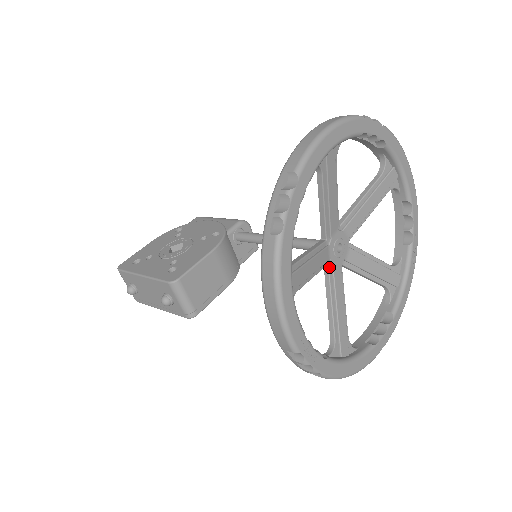
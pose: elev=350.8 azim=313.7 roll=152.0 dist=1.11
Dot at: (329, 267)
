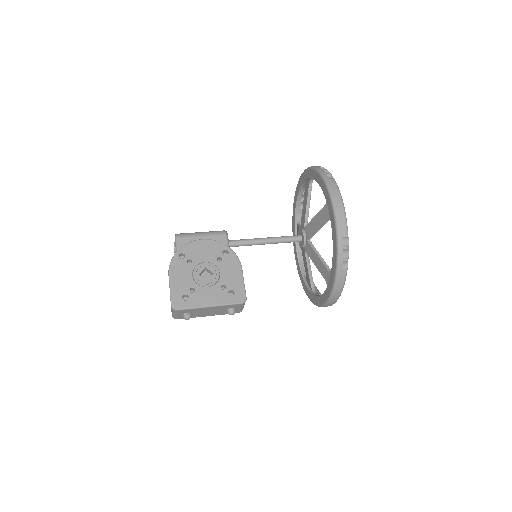
Dot at: occluded
